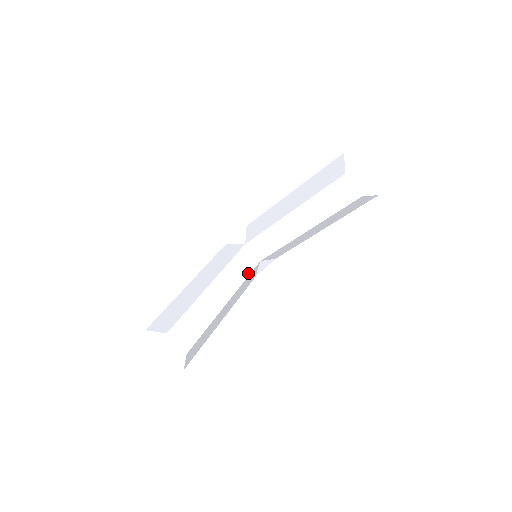
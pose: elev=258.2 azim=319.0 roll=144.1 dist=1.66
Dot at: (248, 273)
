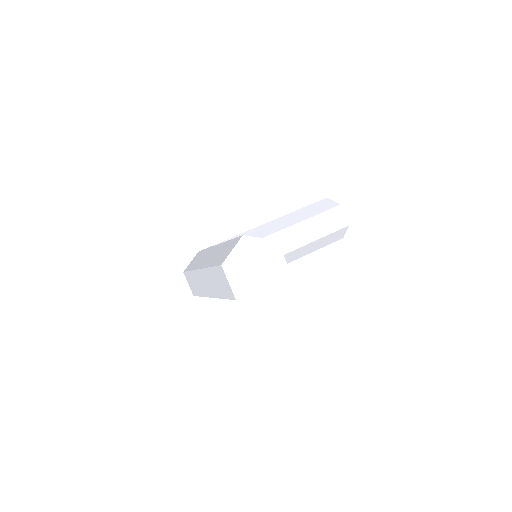
Dot at: occluded
